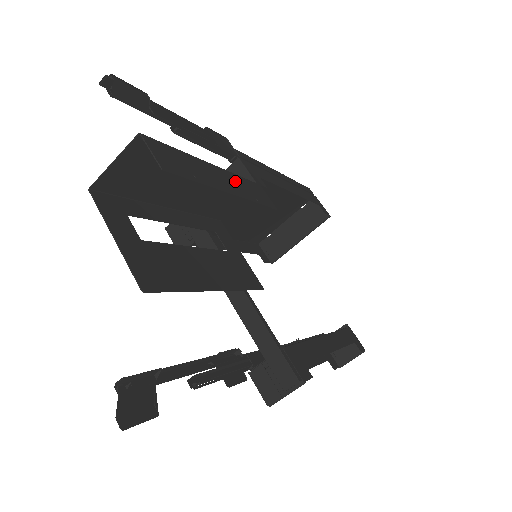
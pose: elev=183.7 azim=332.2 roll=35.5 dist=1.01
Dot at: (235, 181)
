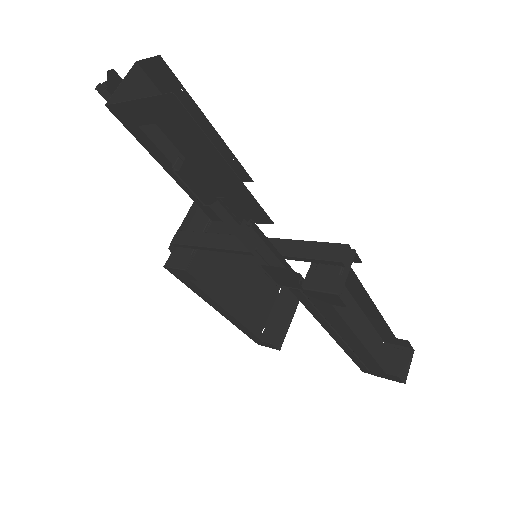
Dot at: occluded
